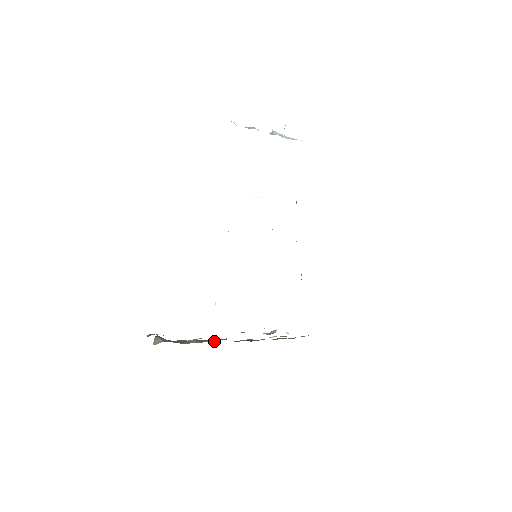
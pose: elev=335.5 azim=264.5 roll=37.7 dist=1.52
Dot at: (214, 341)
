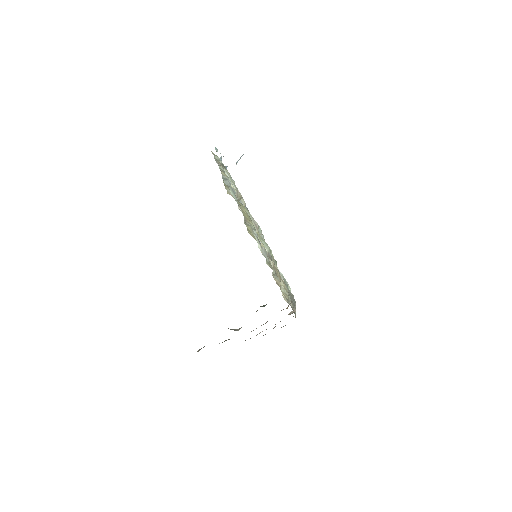
Dot at: occluded
